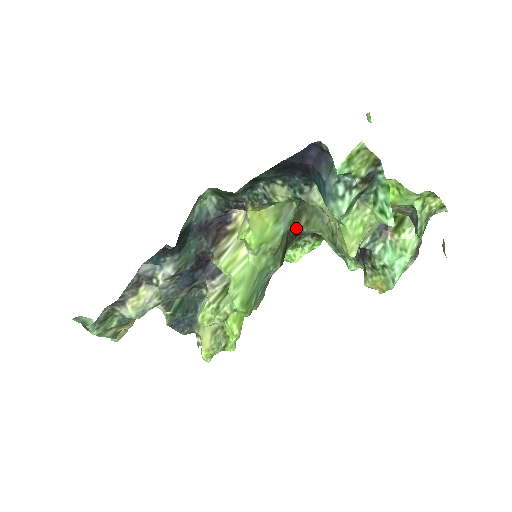
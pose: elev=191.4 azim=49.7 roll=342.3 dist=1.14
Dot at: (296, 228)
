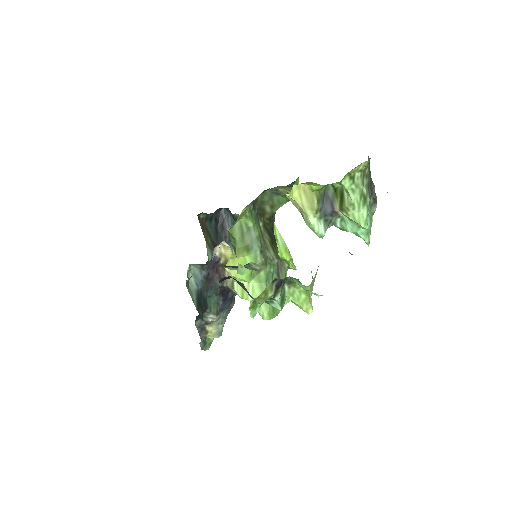
Dot at: (267, 216)
